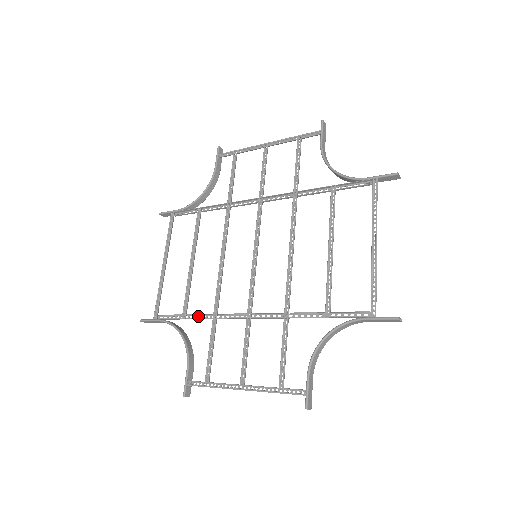
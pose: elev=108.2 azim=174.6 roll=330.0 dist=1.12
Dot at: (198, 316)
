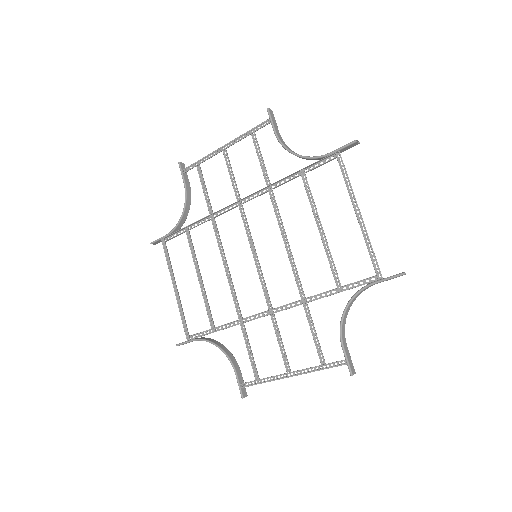
Dot at: (226, 326)
